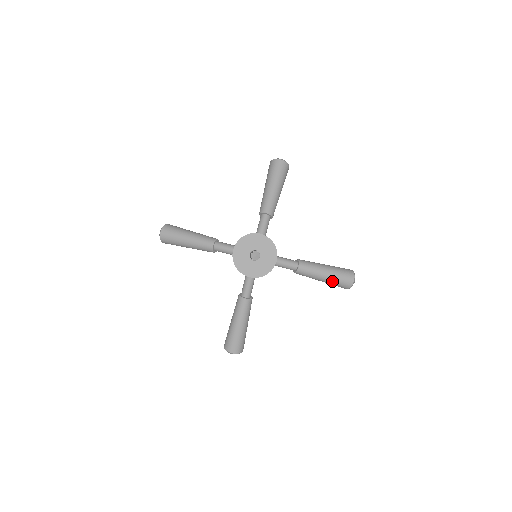
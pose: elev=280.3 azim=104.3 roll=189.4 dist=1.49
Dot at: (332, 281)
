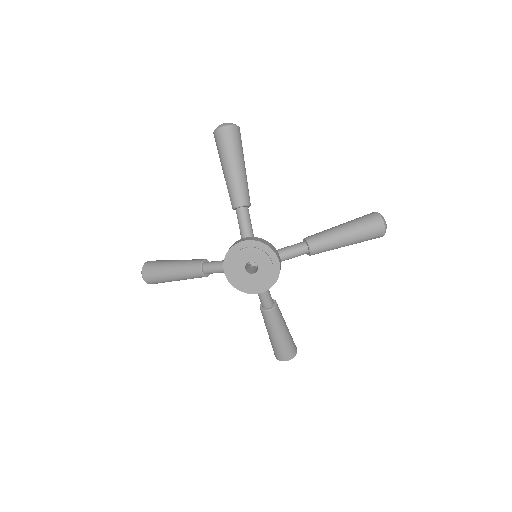
Dot at: (358, 241)
